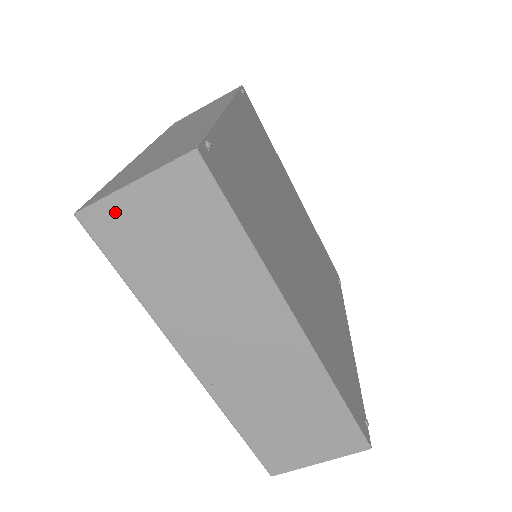
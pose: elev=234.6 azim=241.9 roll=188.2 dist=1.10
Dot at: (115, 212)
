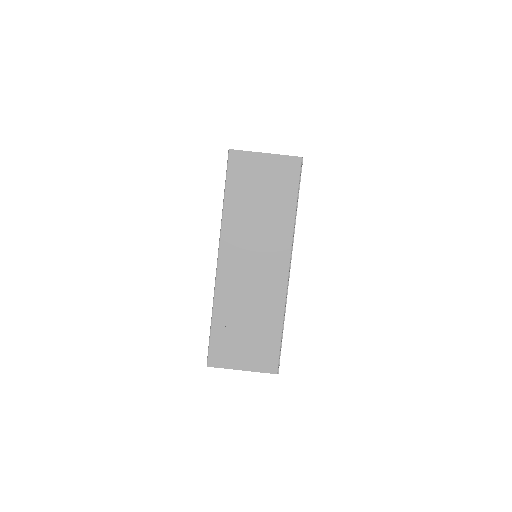
Dot at: (248, 160)
